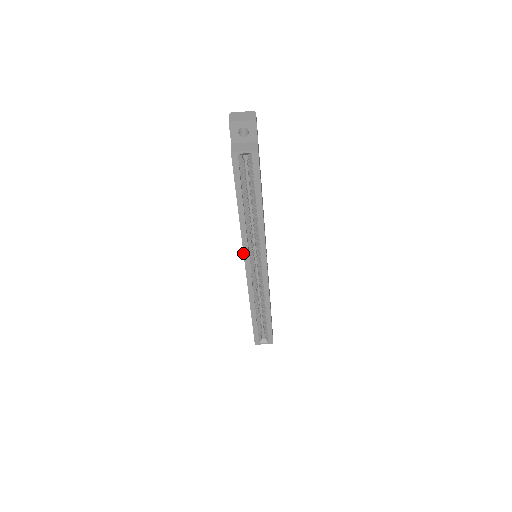
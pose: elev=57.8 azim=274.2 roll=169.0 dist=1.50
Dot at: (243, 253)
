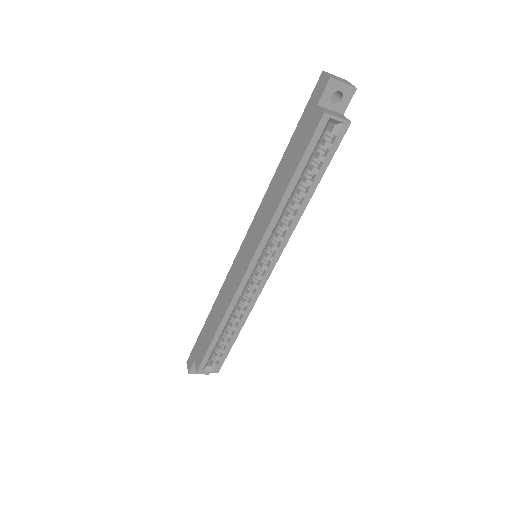
Dot at: (258, 246)
